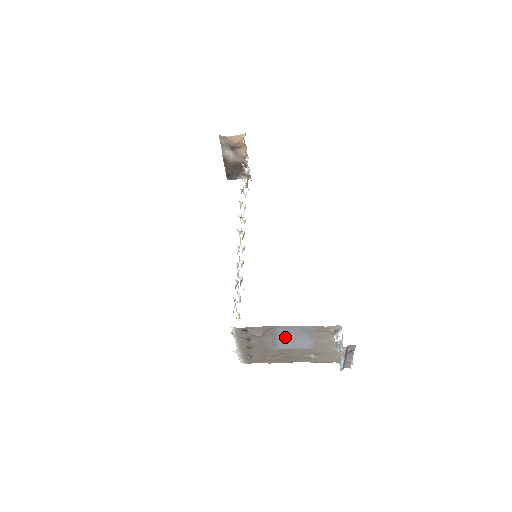
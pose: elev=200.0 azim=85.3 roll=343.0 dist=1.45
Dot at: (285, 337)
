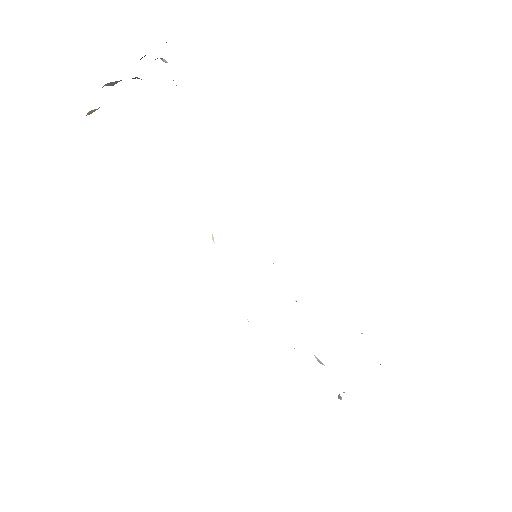
Dot at: occluded
